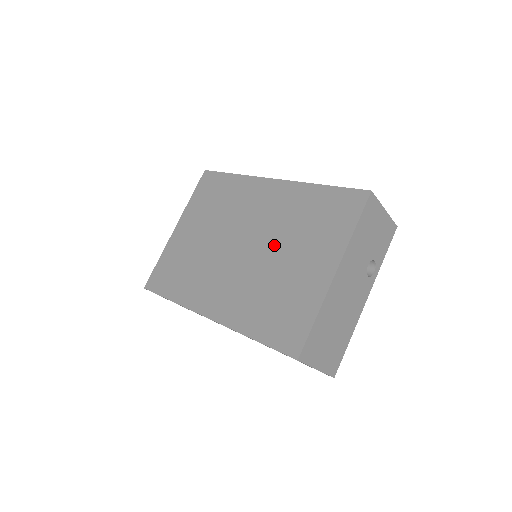
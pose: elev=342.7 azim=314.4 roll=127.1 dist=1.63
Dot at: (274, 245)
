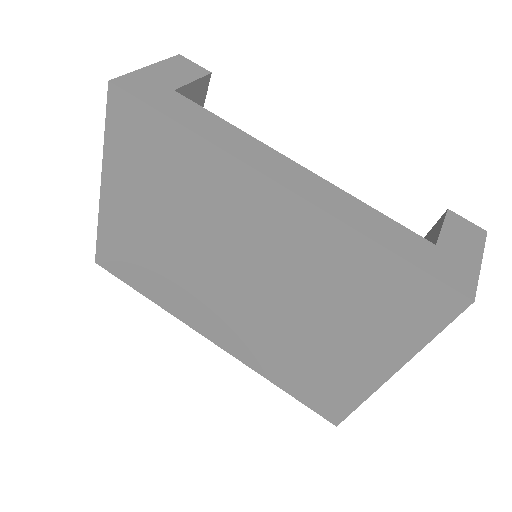
Dot at: (293, 302)
